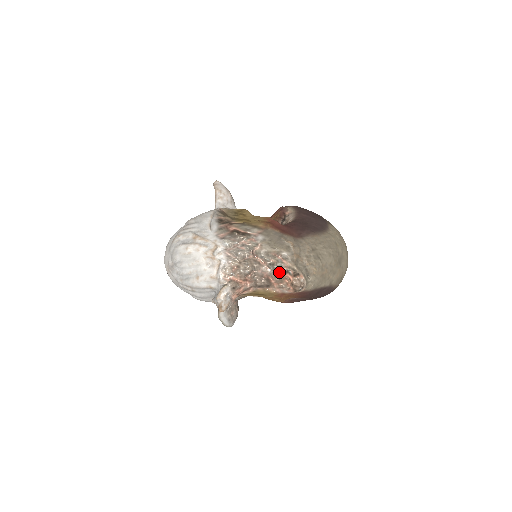
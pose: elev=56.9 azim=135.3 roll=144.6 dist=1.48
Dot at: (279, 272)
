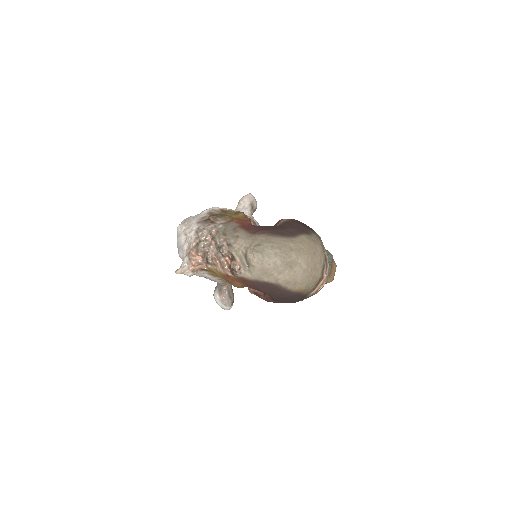
Dot at: (223, 255)
